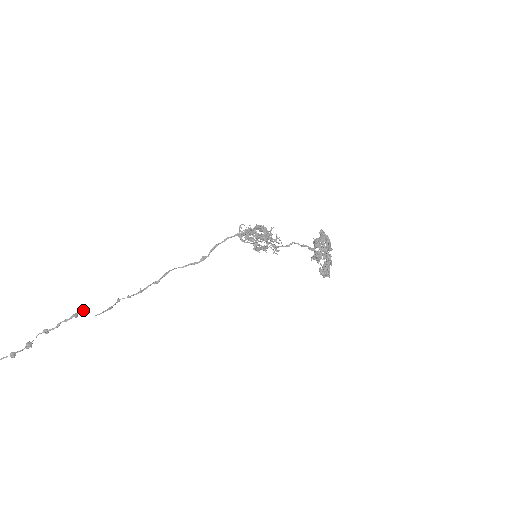
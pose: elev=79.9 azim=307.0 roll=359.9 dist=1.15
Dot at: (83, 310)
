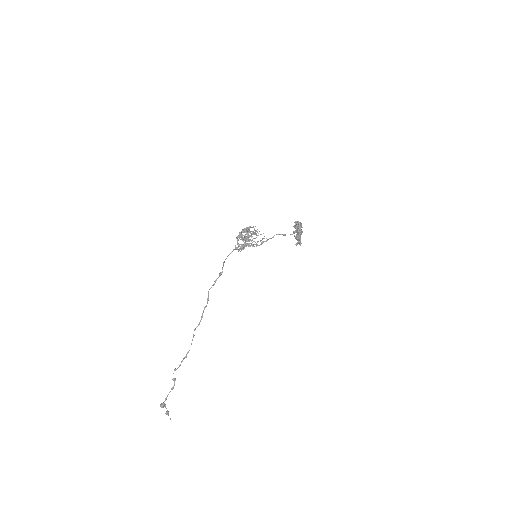
Dot at: (187, 353)
